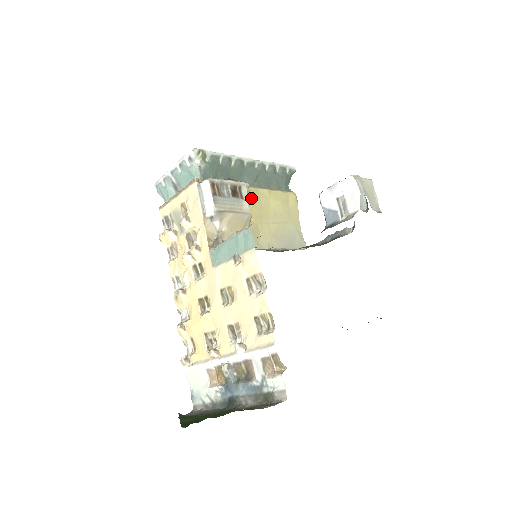
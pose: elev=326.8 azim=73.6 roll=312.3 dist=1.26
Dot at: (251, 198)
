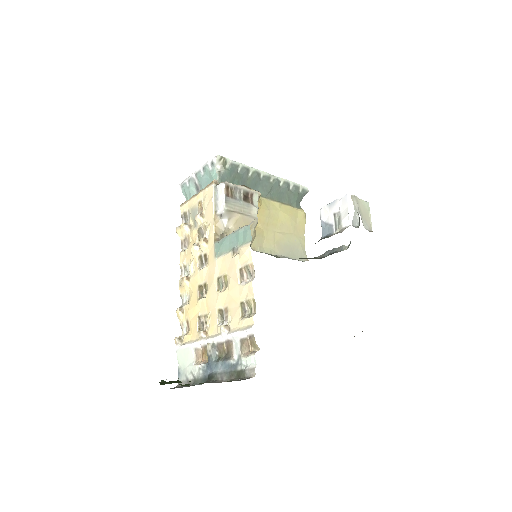
Dot at: (262, 207)
